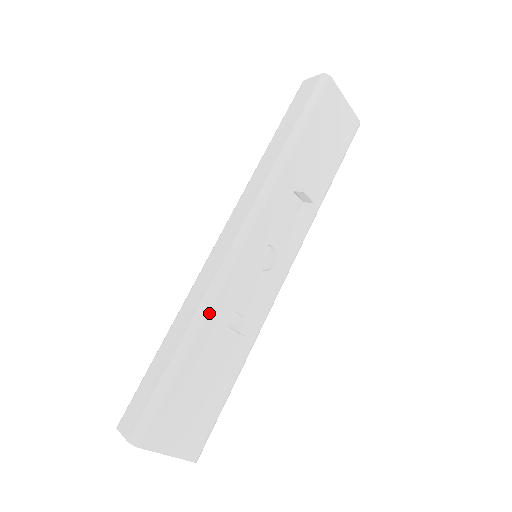
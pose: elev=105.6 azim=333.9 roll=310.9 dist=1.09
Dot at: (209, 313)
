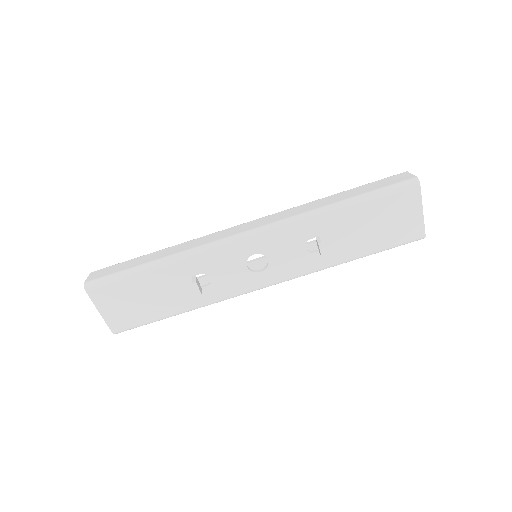
Dot at: (187, 259)
